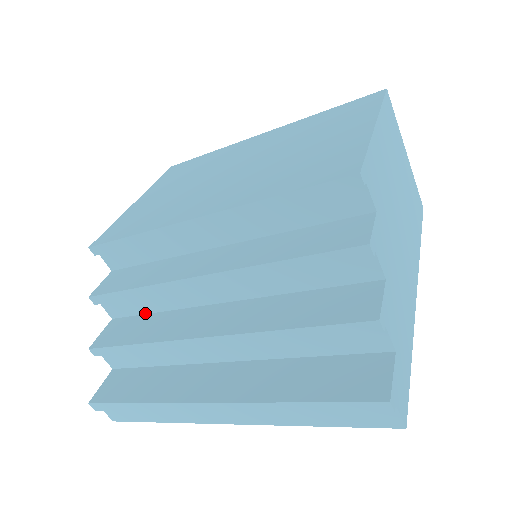
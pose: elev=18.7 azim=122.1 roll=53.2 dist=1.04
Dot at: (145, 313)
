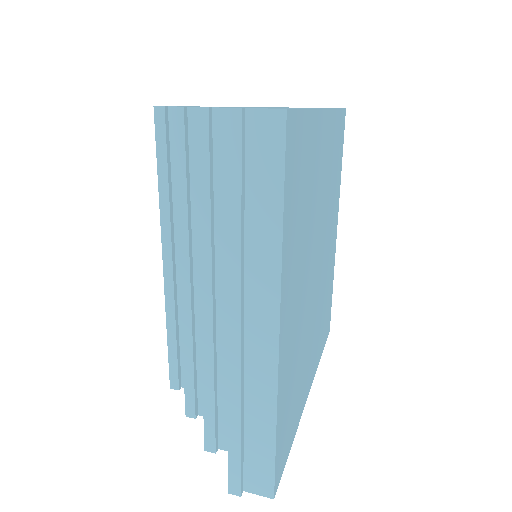
Dot at: occluded
